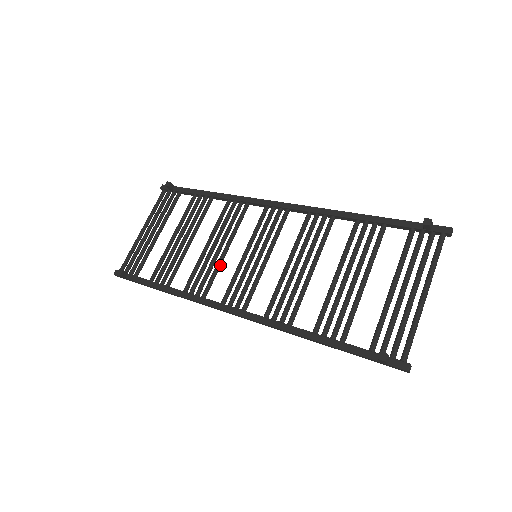
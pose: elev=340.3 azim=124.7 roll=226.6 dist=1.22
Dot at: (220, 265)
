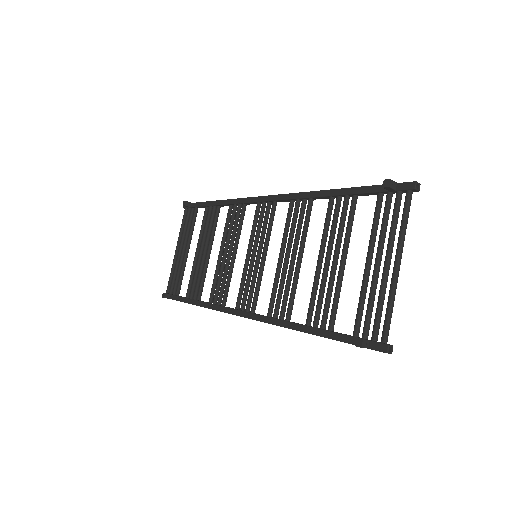
Dot at: (231, 271)
